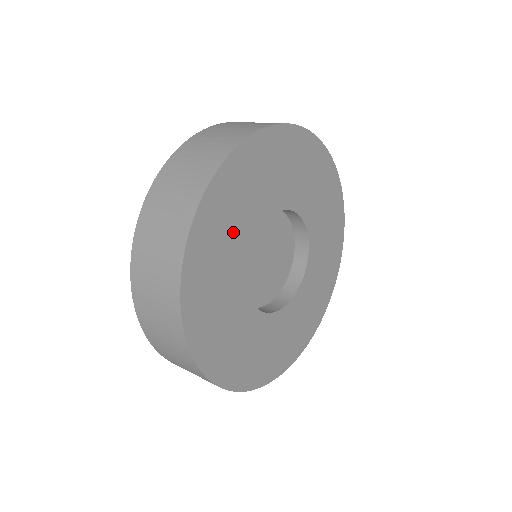
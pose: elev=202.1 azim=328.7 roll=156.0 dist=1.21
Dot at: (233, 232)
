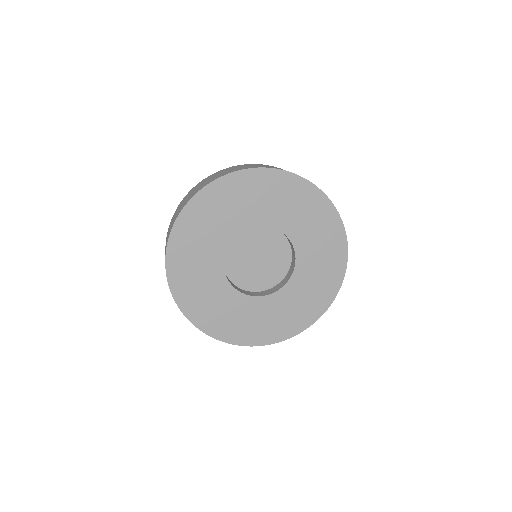
Dot at: (205, 244)
